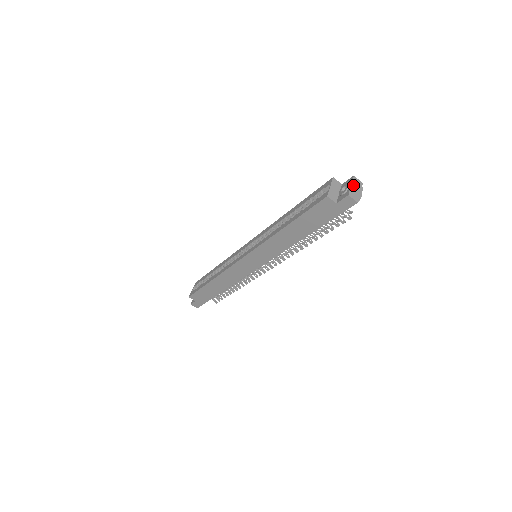
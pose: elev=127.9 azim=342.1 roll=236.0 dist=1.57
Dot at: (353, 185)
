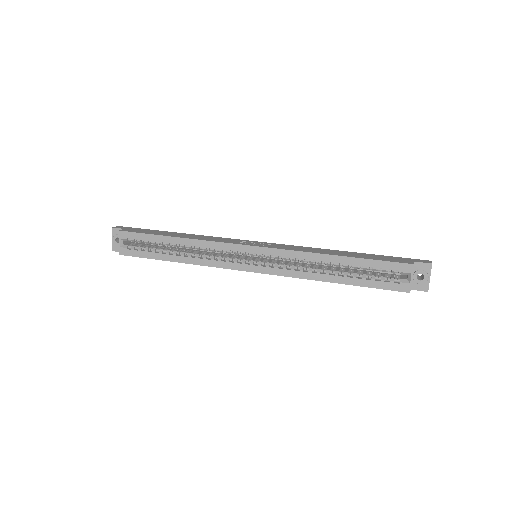
Dot at: (430, 275)
